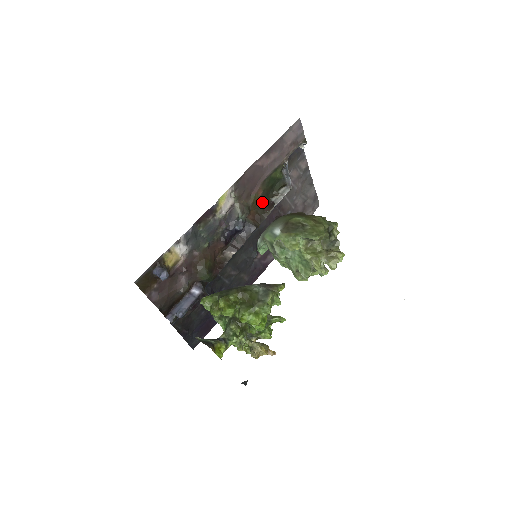
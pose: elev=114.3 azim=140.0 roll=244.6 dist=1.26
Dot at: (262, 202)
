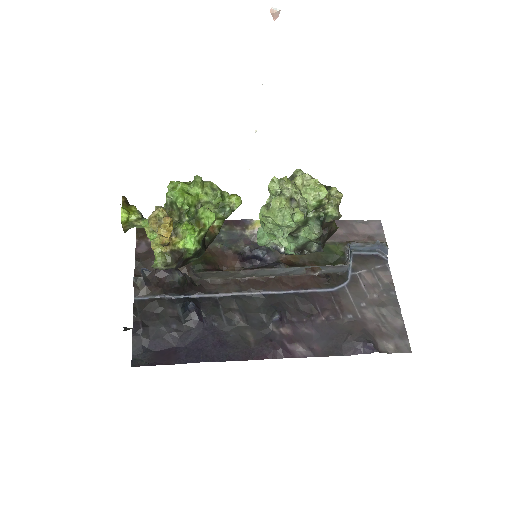
Dot at: (307, 262)
